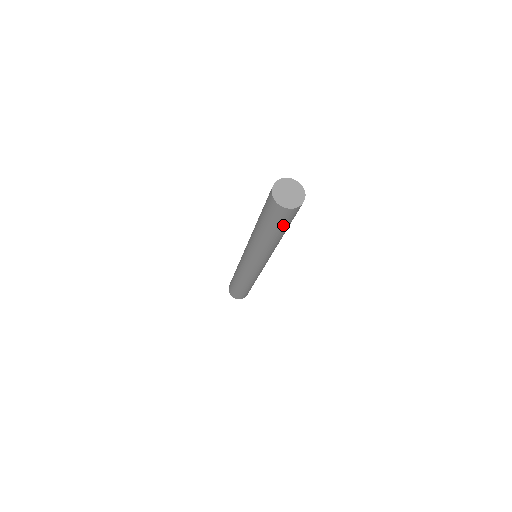
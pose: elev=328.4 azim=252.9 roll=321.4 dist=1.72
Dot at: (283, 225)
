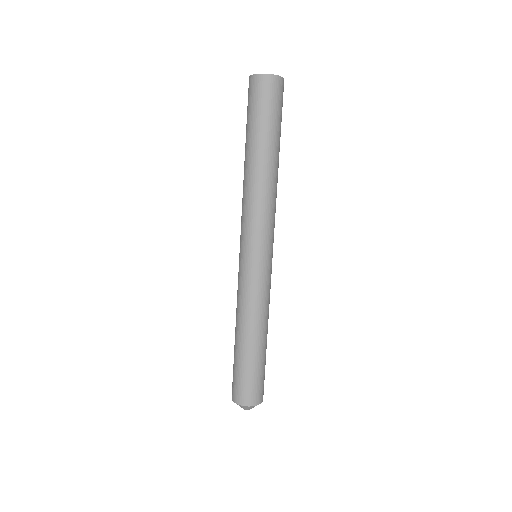
Dot at: (253, 117)
